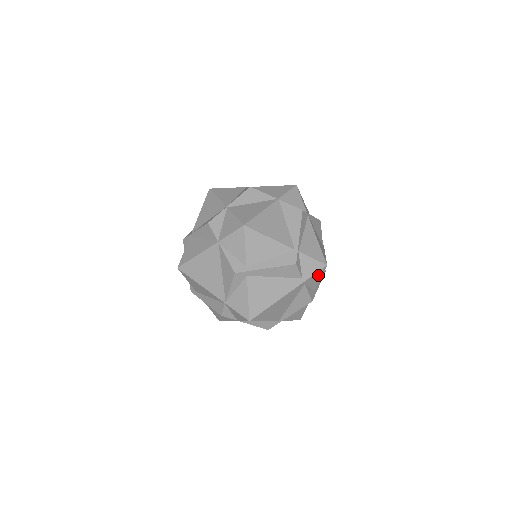
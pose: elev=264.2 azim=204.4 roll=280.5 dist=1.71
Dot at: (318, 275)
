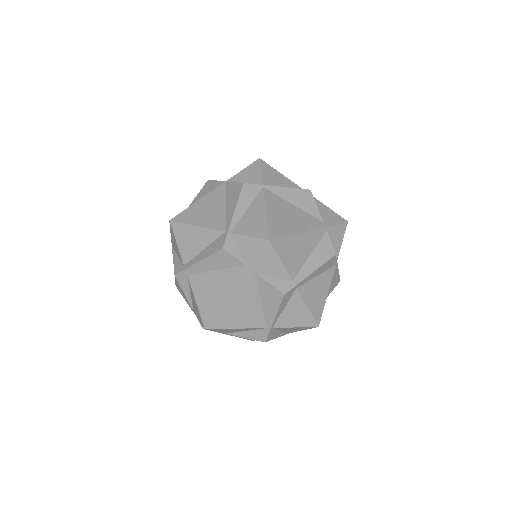
Dot at: (269, 257)
